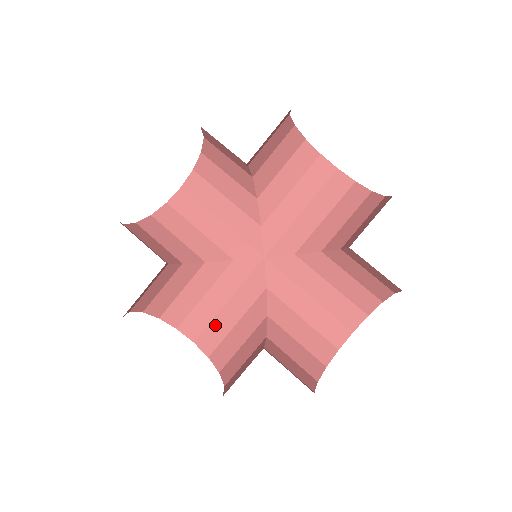
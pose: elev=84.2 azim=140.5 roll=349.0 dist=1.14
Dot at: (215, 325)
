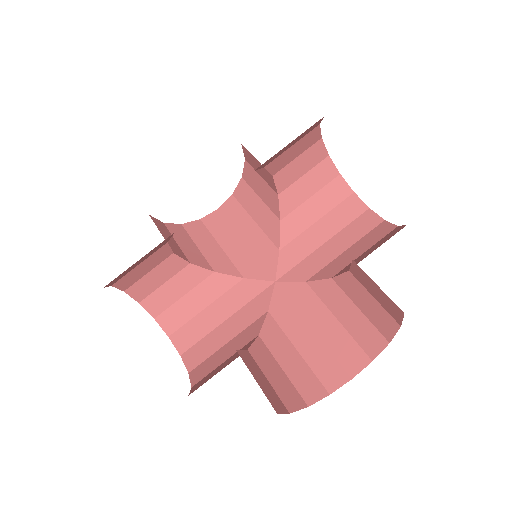
Dot at: (207, 341)
